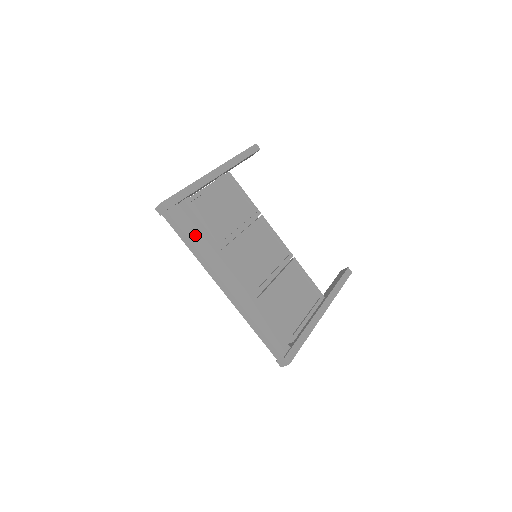
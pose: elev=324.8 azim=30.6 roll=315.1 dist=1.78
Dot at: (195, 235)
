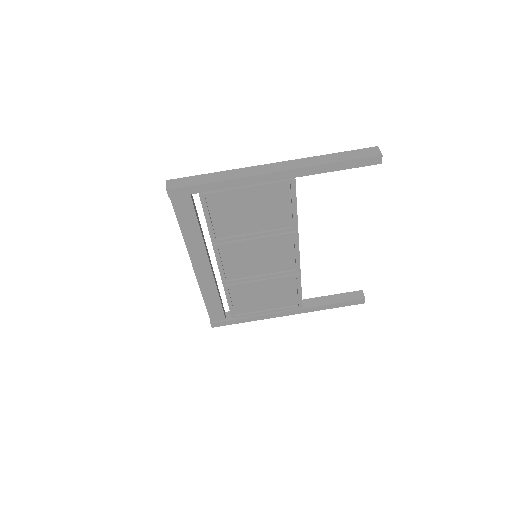
Dot at: (190, 225)
